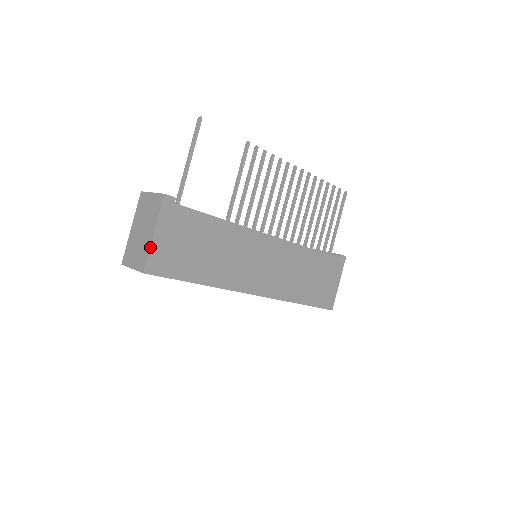
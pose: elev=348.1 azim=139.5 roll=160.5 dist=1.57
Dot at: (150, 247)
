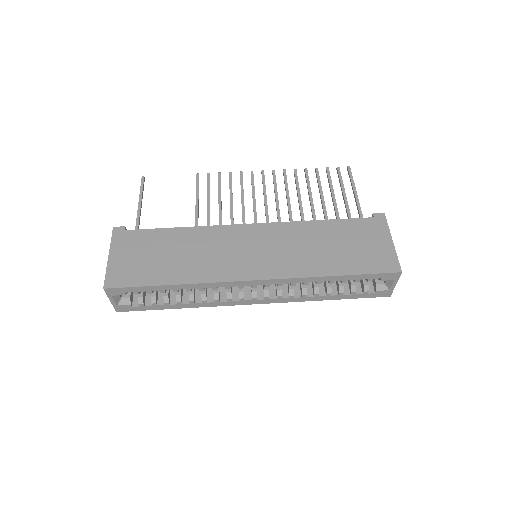
Dot at: (107, 267)
